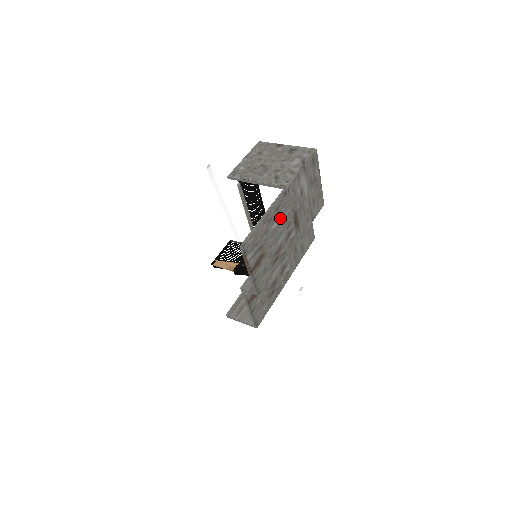
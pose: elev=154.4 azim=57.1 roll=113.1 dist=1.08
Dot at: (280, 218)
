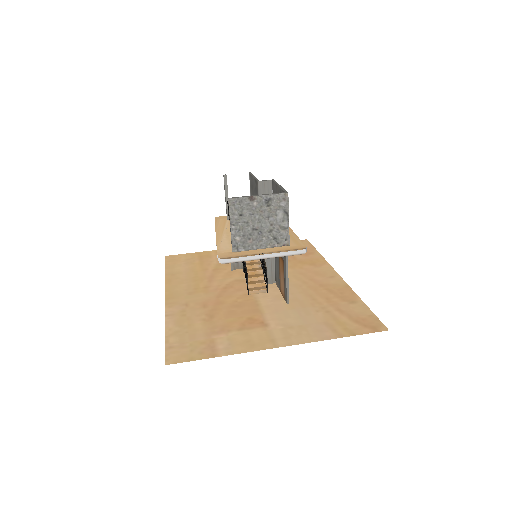
Dot at: occluded
